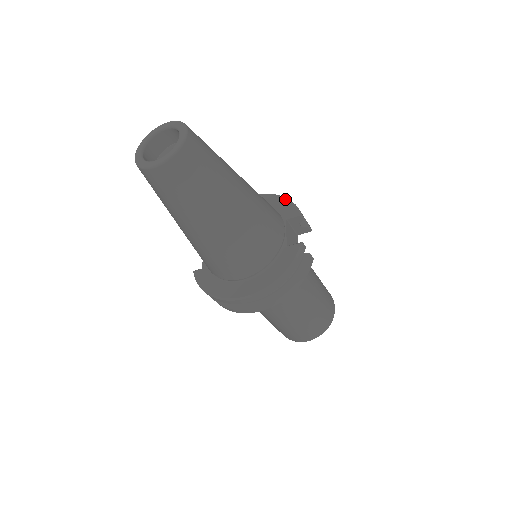
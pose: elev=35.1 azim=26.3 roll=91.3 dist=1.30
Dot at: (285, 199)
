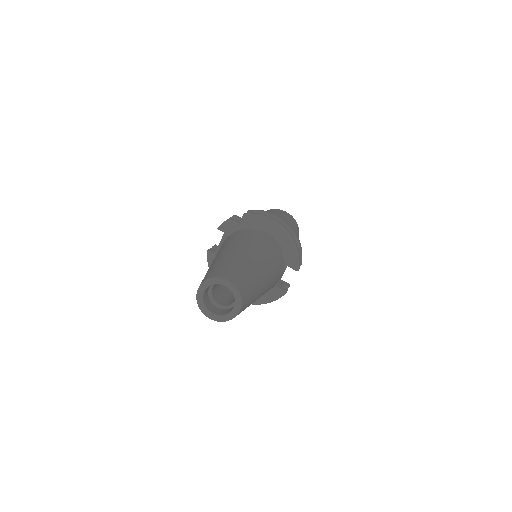
Dot at: (295, 250)
